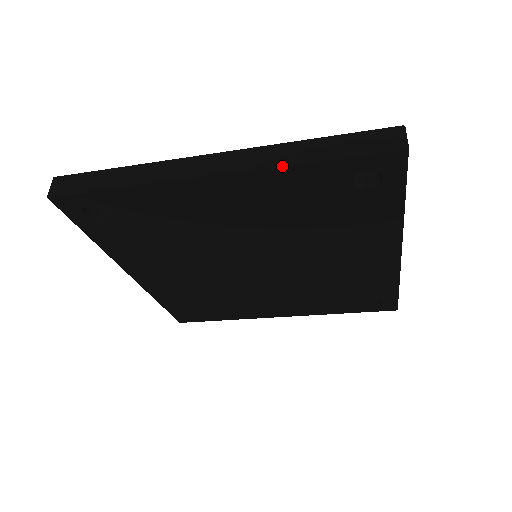
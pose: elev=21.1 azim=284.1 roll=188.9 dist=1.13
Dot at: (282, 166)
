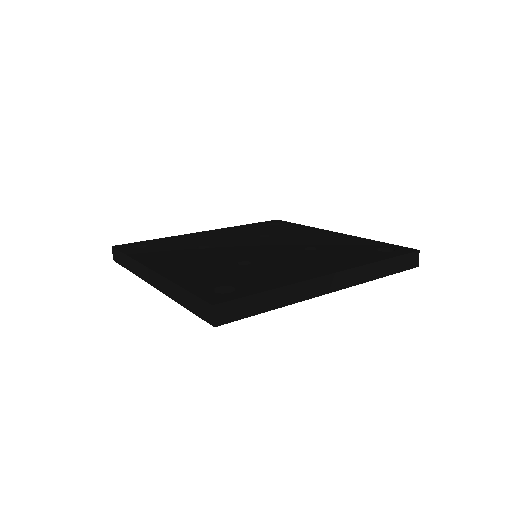
Dot at: occluded
